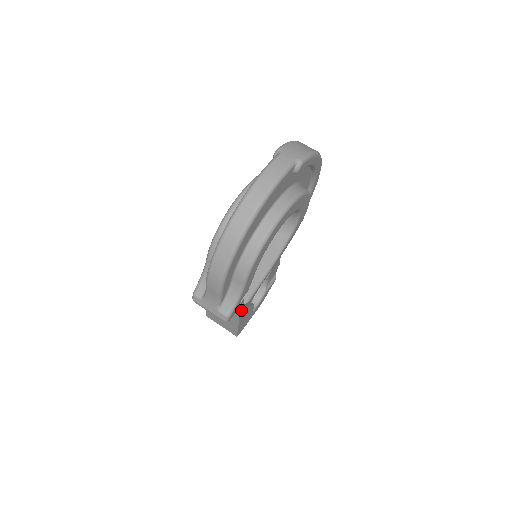
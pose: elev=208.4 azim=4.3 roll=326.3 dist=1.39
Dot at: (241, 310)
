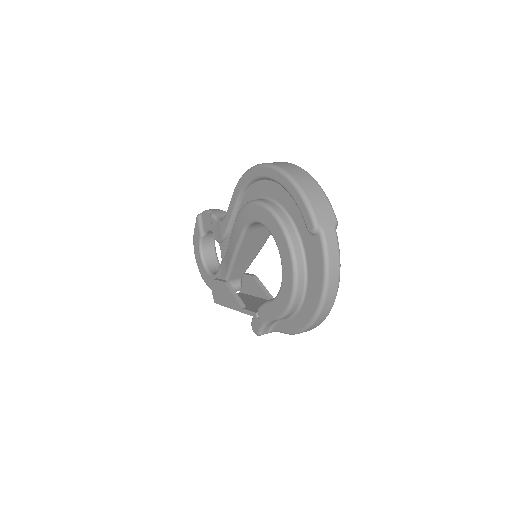
Dot at: occluded
